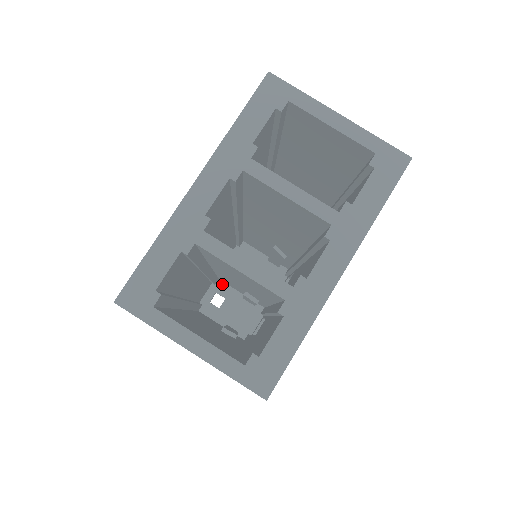
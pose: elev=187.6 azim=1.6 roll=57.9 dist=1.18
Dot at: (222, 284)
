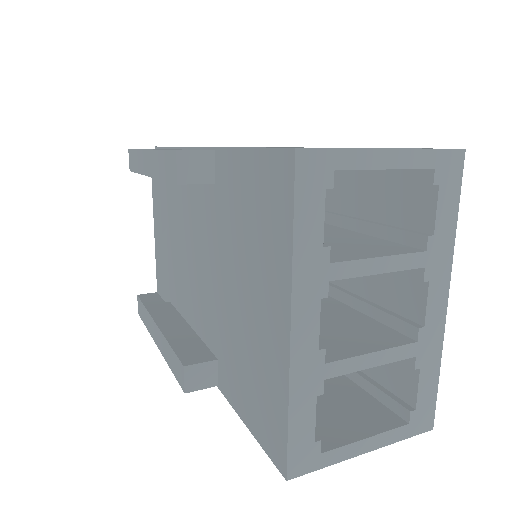
Dot at: occluded
